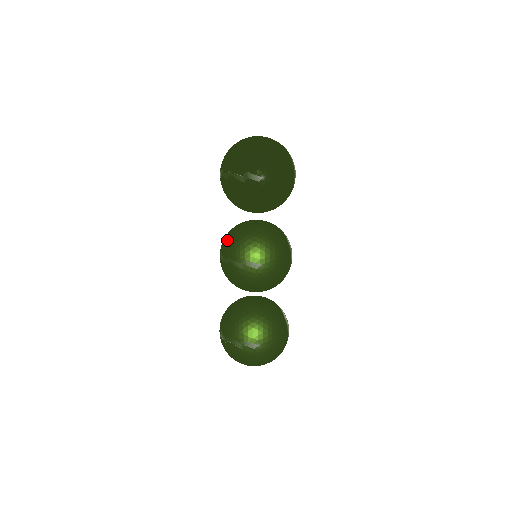
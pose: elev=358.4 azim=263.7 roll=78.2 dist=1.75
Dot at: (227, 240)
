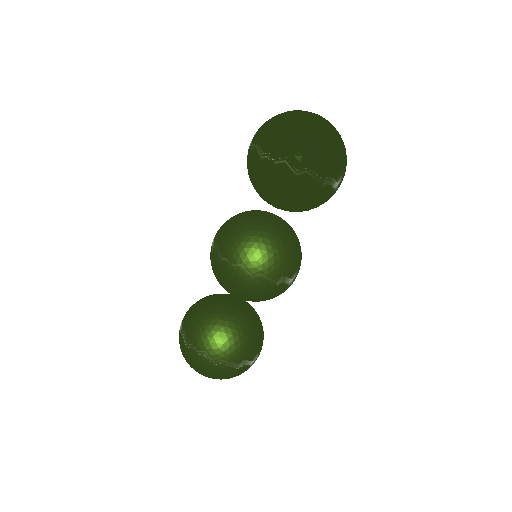
Dot at: (256, 247)
